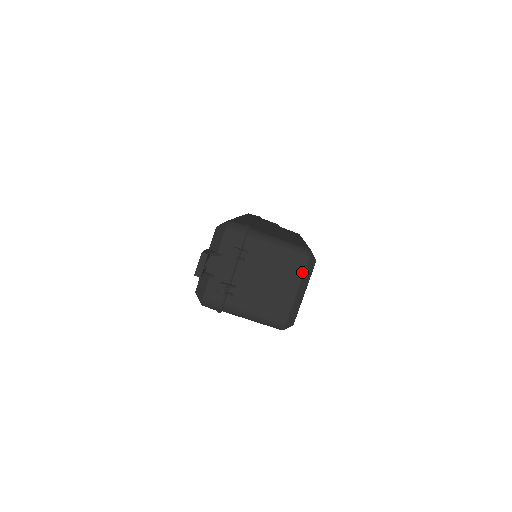
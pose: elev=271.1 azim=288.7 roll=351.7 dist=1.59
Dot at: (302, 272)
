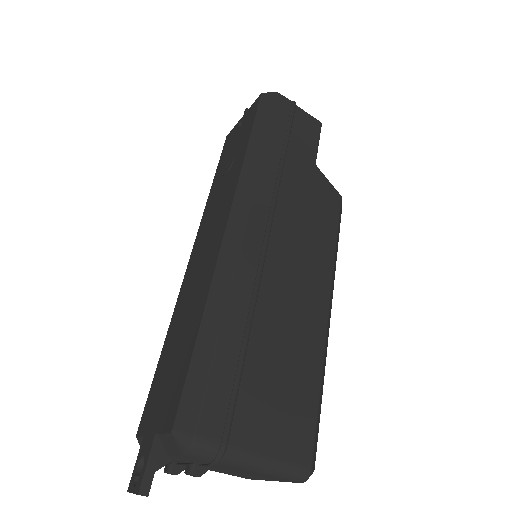
Dot at: occluded
